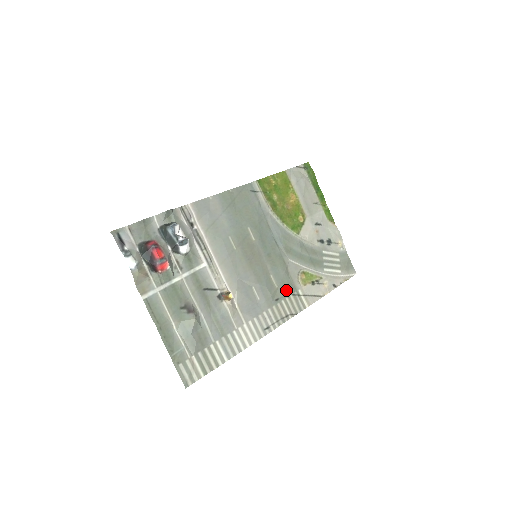
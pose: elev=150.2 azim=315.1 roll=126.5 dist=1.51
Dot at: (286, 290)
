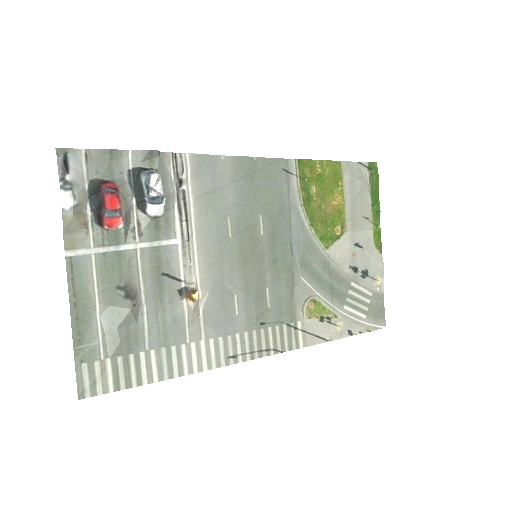
Dot at: (280, 315)
